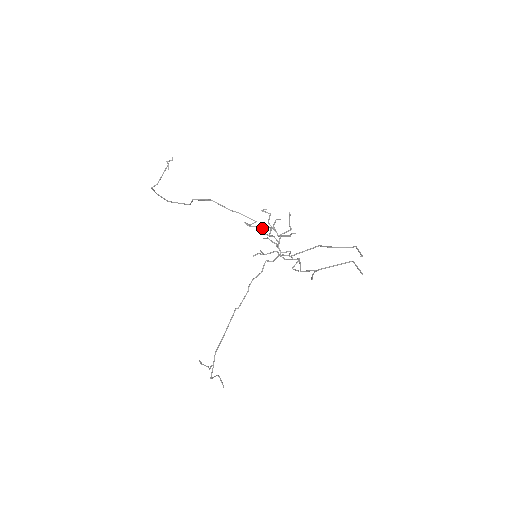
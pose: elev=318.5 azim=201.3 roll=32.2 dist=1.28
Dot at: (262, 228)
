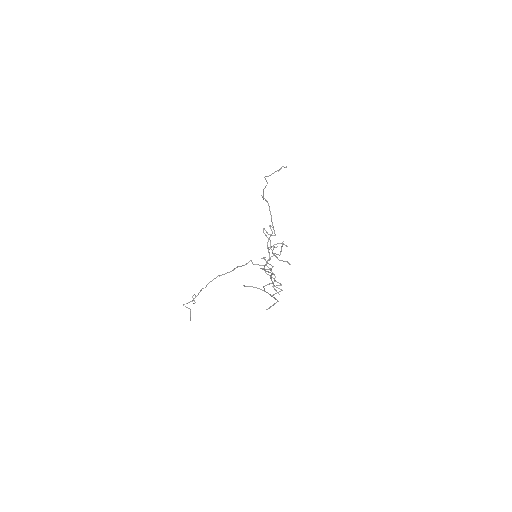
Dot at: (268, 240)
